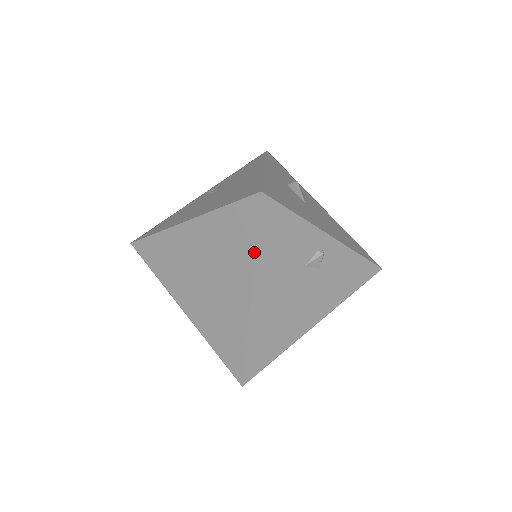
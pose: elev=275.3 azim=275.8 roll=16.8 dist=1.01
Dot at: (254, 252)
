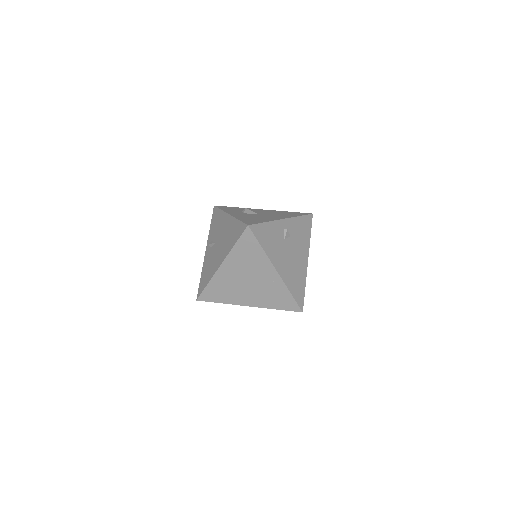
Dot at: (264, 251)
